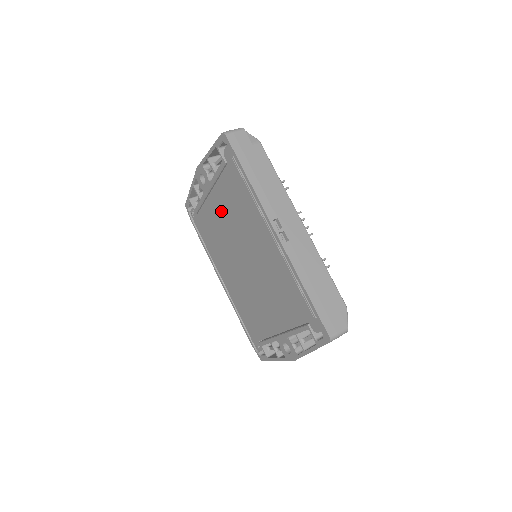
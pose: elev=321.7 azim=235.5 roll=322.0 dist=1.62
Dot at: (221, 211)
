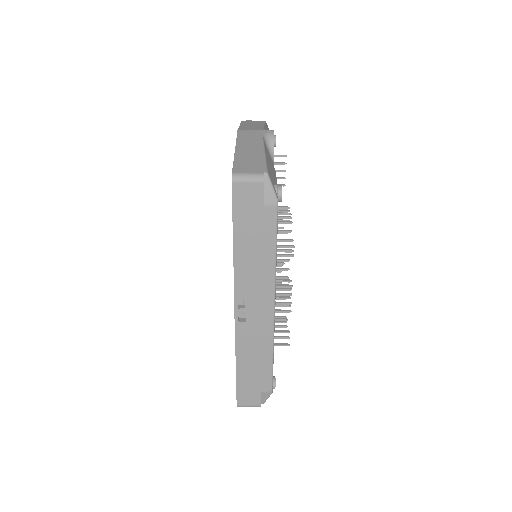
Dot at: occluded
